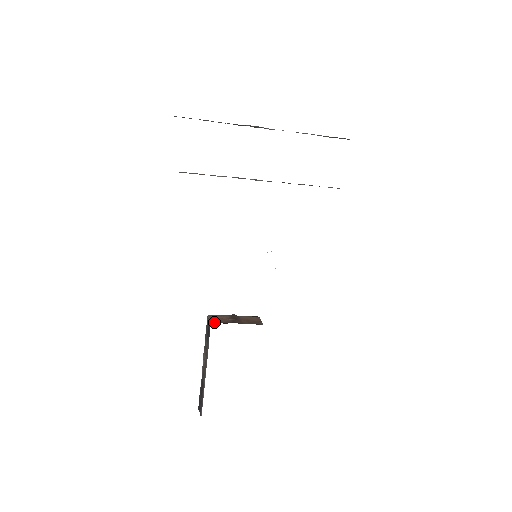
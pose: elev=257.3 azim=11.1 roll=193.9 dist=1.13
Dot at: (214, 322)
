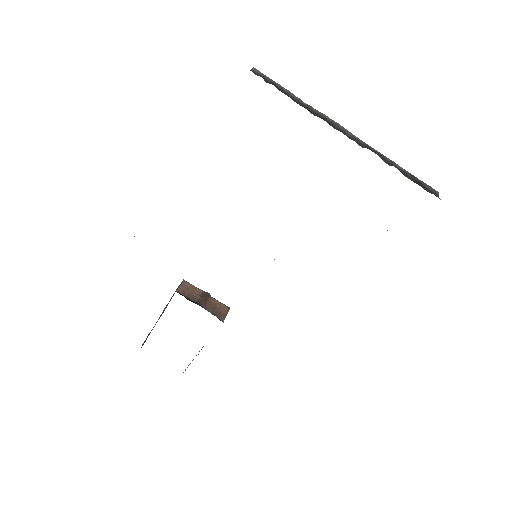
Dot at: (181, 291)
